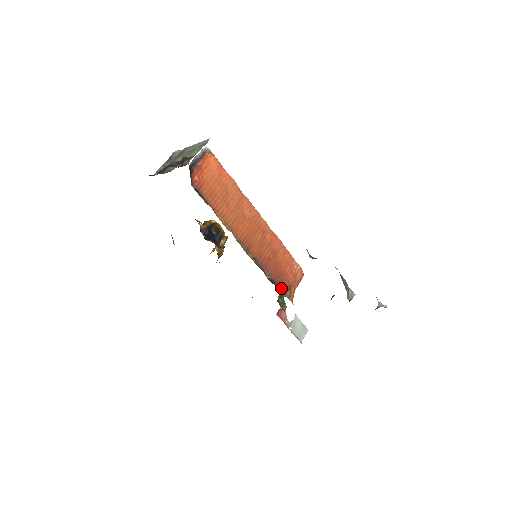
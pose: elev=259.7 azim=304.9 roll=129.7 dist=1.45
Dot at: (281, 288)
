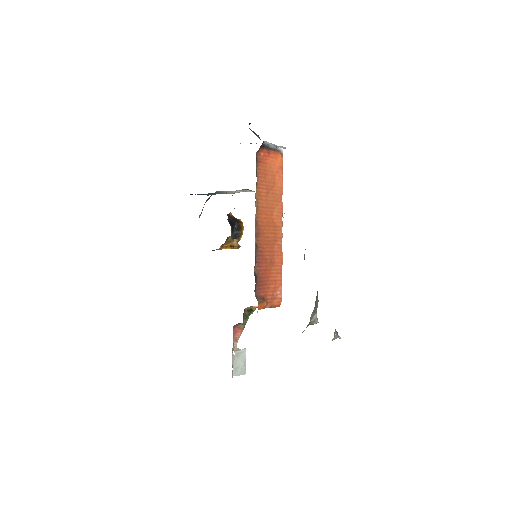
Dot at: (257, 291)
